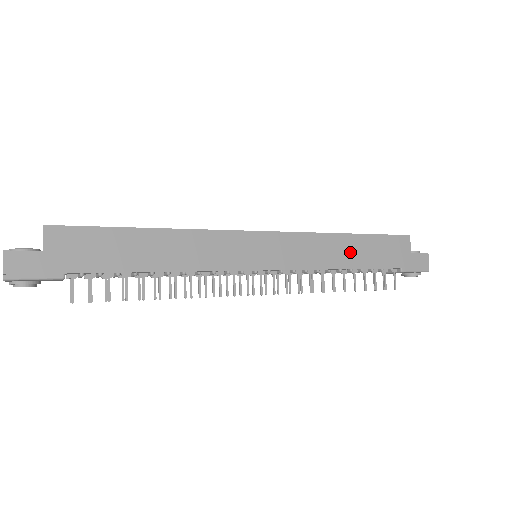
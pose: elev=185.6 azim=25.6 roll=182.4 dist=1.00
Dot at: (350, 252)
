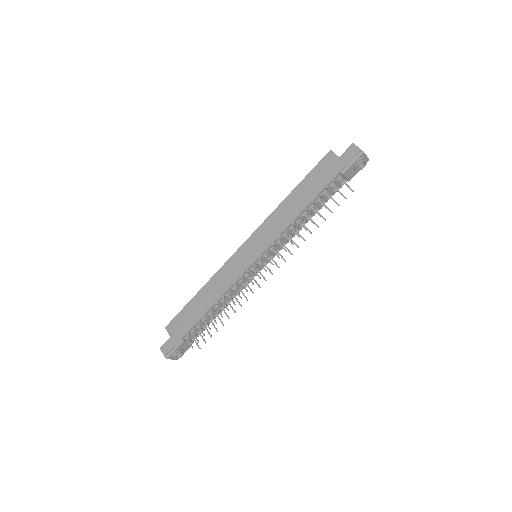
Dot at: (297, 202)
